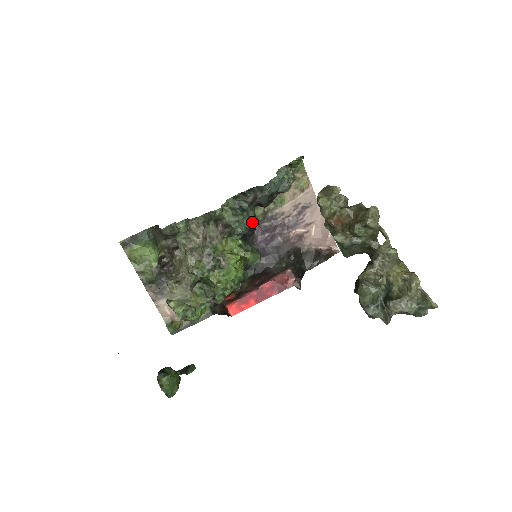
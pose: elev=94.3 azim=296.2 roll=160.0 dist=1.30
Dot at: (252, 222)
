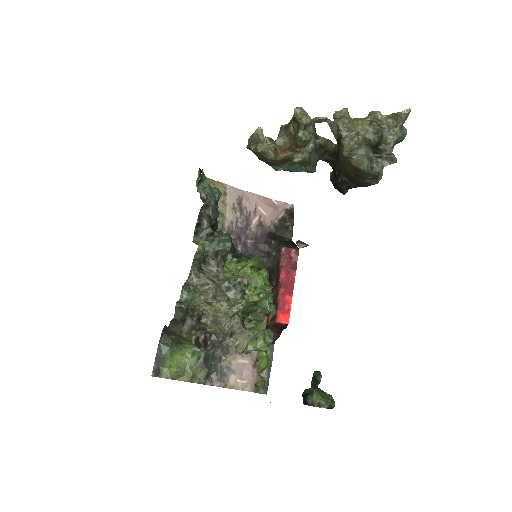
Dot at: occluded
